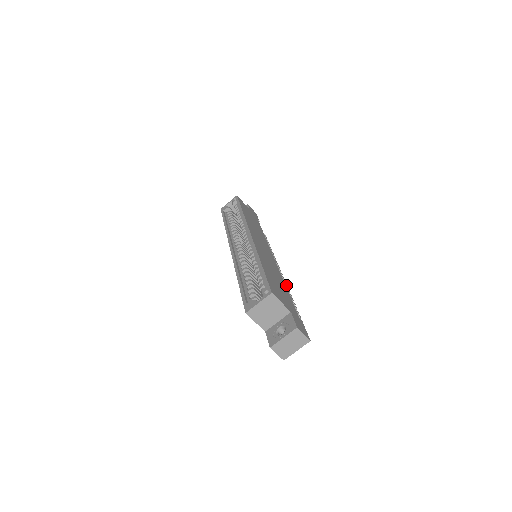
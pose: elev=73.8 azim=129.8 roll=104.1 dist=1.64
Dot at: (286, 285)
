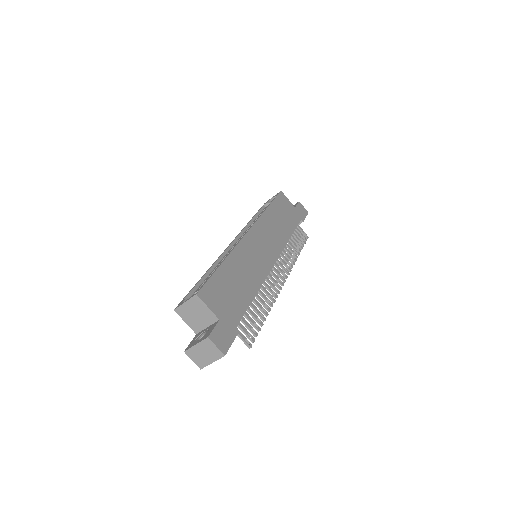
Dot at: (278, 293)
